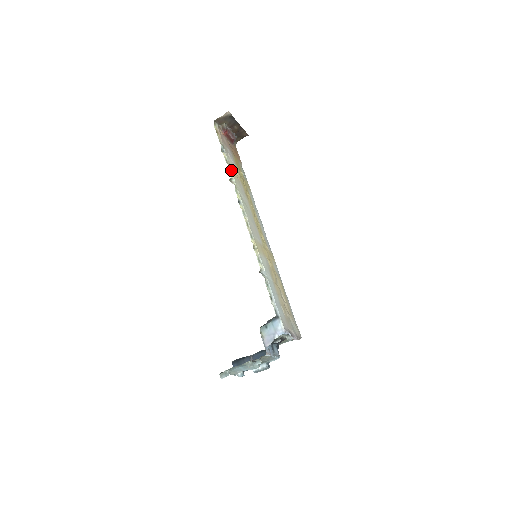
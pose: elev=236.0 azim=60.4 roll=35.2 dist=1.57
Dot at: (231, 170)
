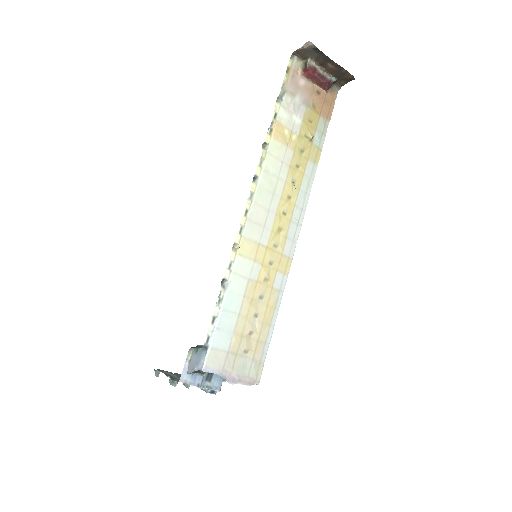
Dot at: (274, 130)
